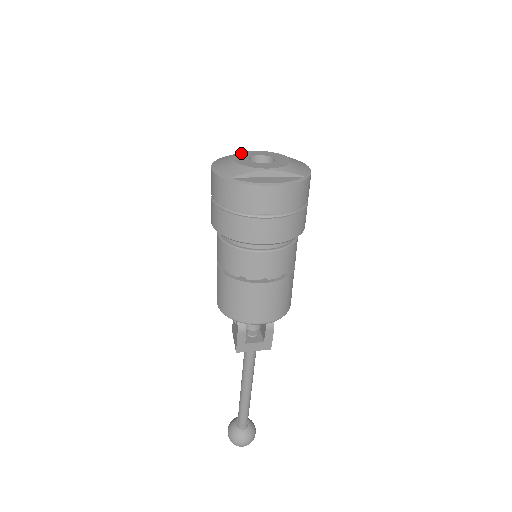
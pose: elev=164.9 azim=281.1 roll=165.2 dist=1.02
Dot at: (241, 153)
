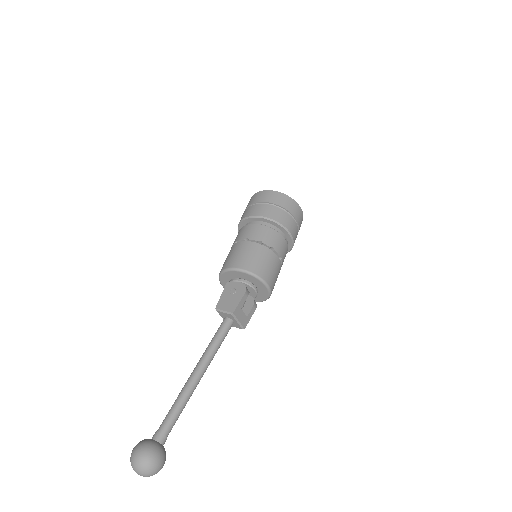
Dot at: occluded
